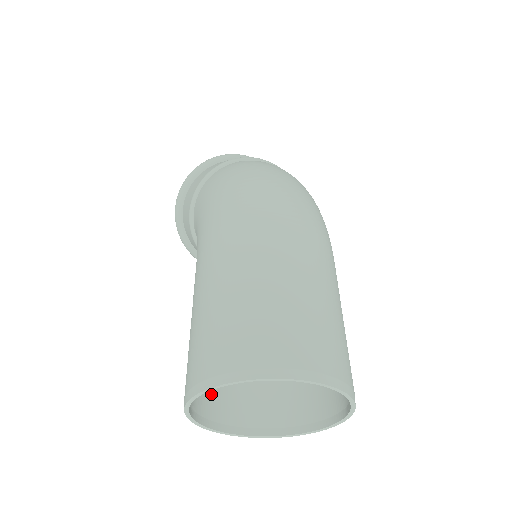
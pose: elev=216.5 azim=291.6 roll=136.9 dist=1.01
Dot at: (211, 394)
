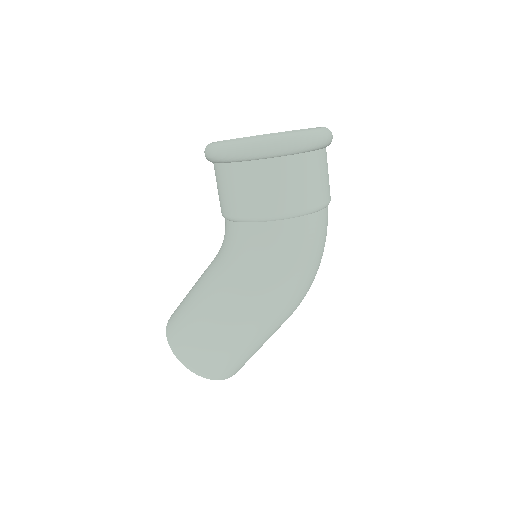
Dot at: occluded
